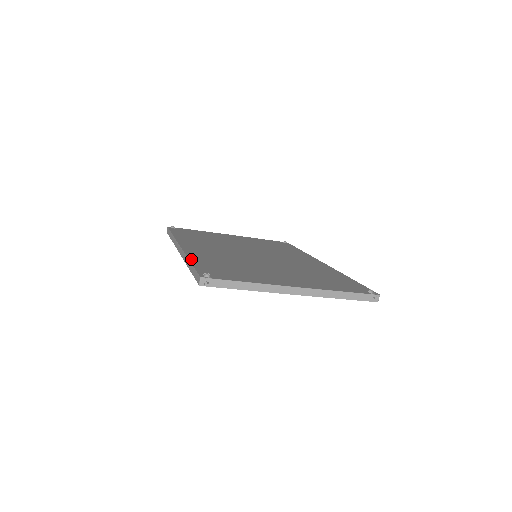
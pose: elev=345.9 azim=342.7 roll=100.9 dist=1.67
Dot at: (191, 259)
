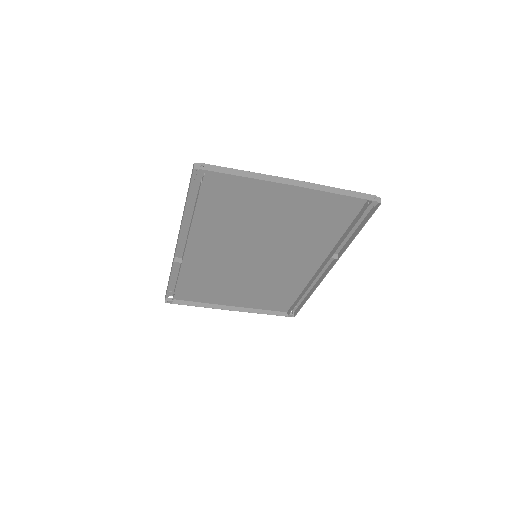
Dot at: (187, 208)
